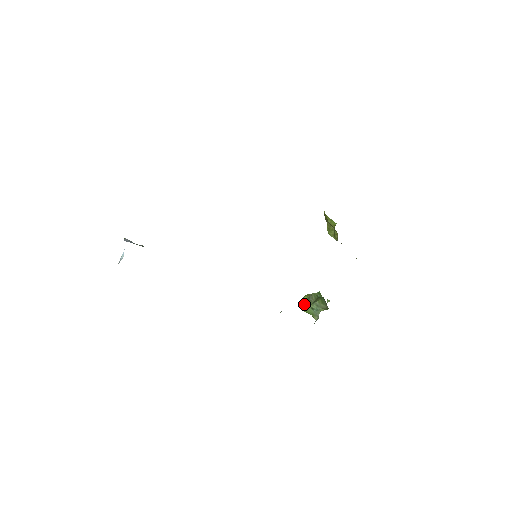
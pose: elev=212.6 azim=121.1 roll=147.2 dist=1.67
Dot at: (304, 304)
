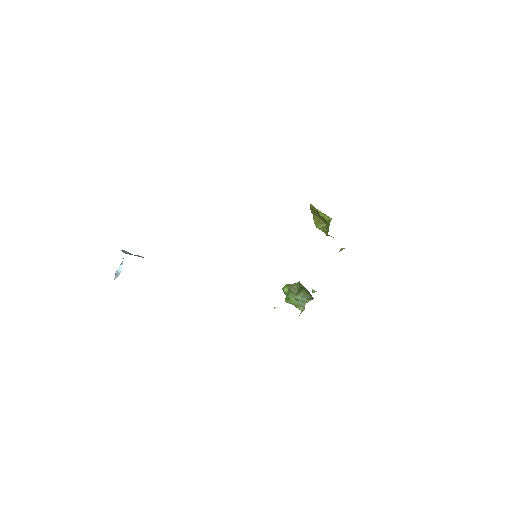
Dot at: (287, 296)
